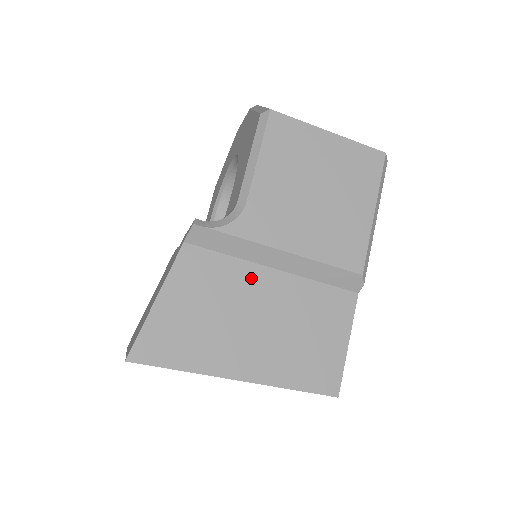
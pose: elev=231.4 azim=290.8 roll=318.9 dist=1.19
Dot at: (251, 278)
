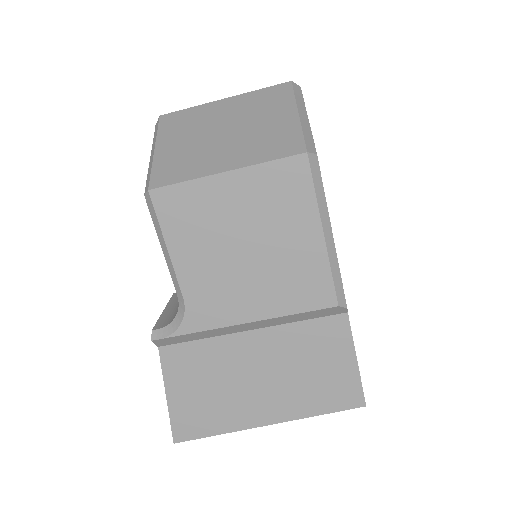
Dot at: (232, 348)
